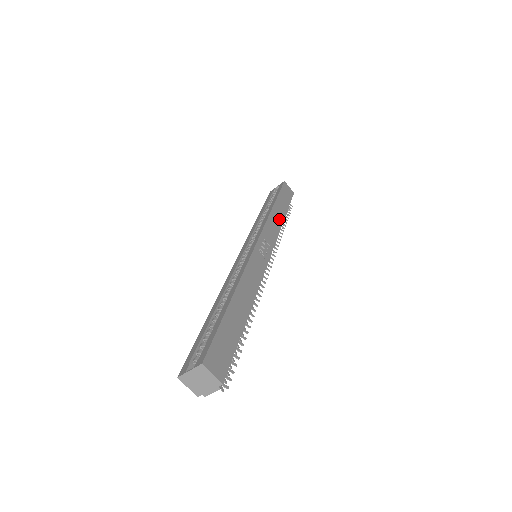
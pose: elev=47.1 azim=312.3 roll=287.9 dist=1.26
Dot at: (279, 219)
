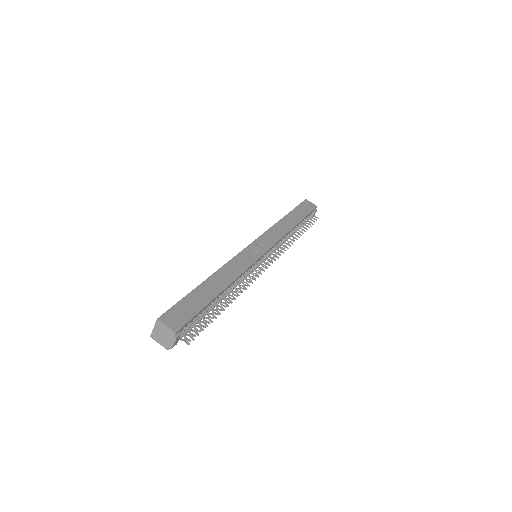
Dot at: (288, 226)
